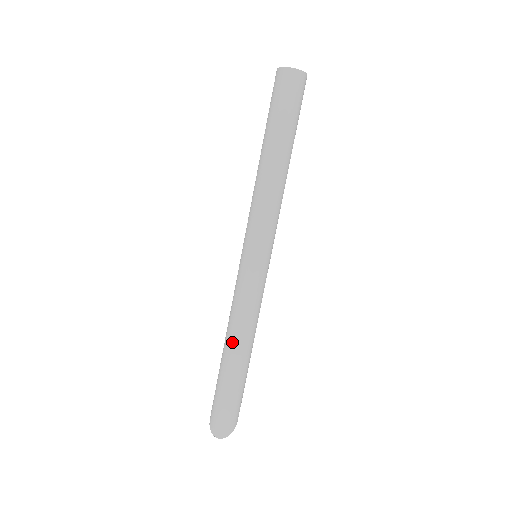
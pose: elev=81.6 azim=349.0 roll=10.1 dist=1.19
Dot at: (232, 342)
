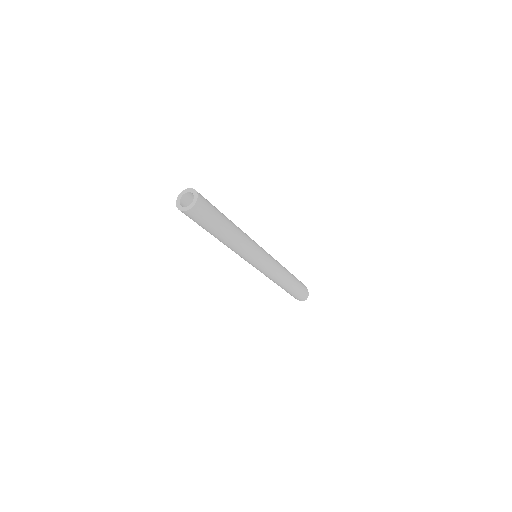
Dot at: (281, 284)
